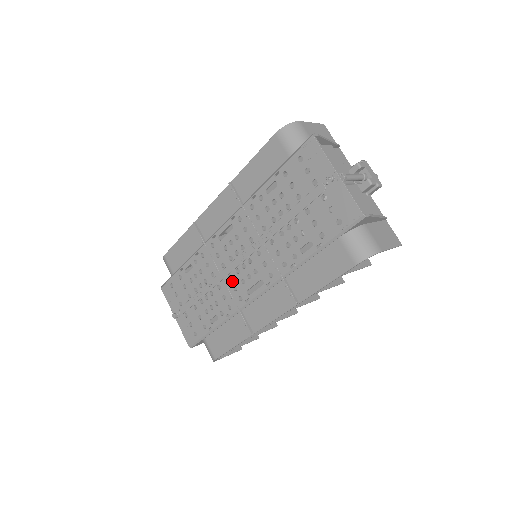
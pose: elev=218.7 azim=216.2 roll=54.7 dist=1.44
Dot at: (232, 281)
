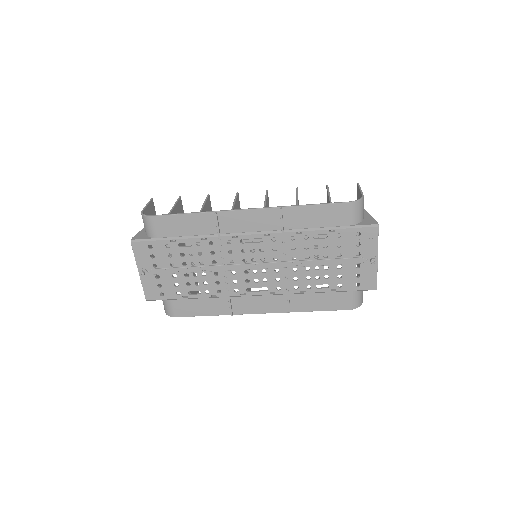
Dot at: (235, 276)
